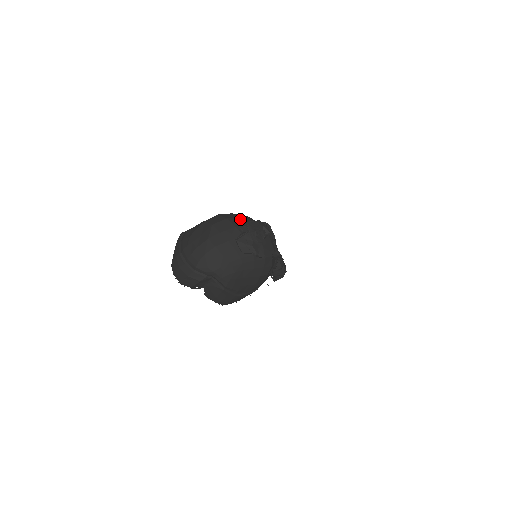
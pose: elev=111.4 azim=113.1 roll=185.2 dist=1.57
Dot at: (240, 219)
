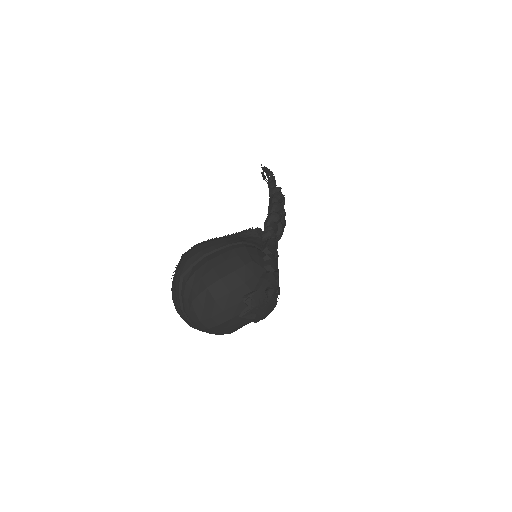
Dot at: (244, 287)
